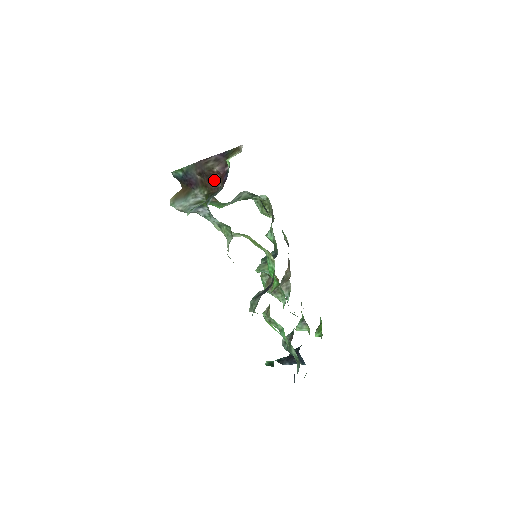
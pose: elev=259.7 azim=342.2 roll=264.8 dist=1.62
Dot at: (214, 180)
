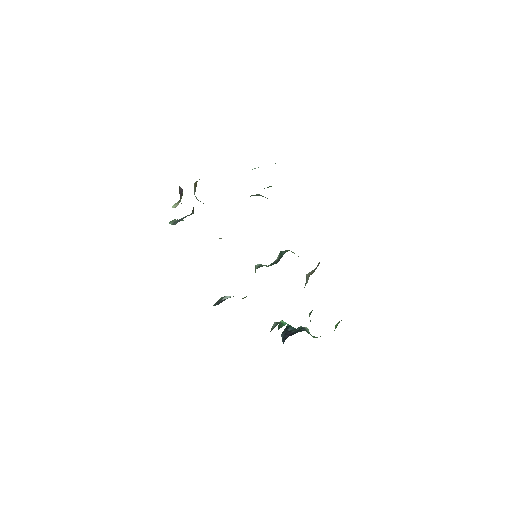
Dot at: occluded
